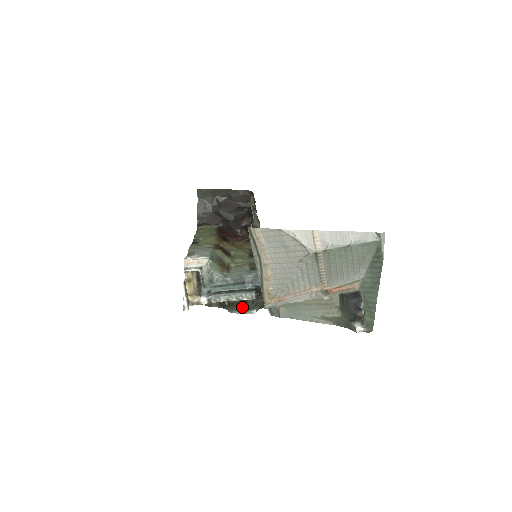
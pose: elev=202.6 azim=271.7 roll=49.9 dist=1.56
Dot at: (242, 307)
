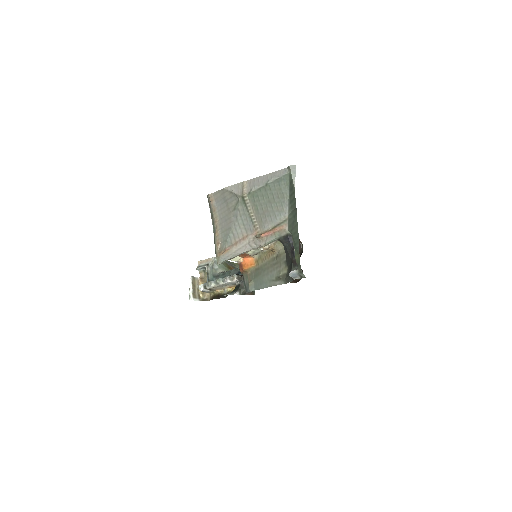
Dot at: occluded
